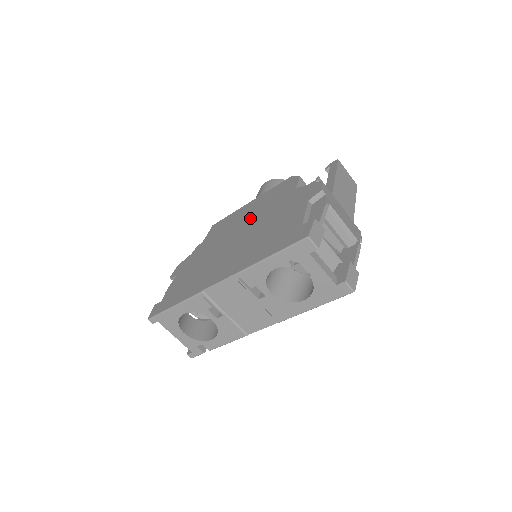
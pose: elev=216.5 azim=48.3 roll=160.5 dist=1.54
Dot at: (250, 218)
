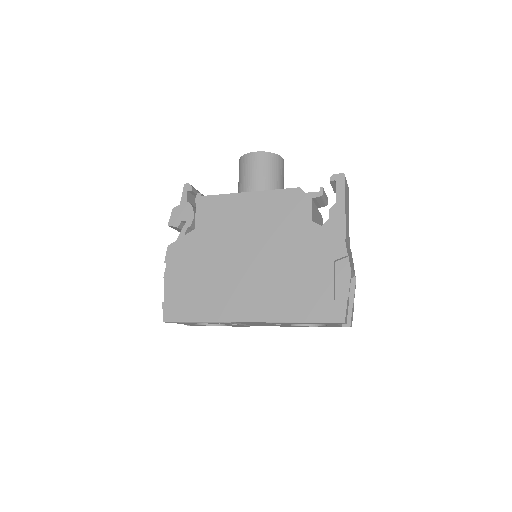
Dot at: (259, 231)
